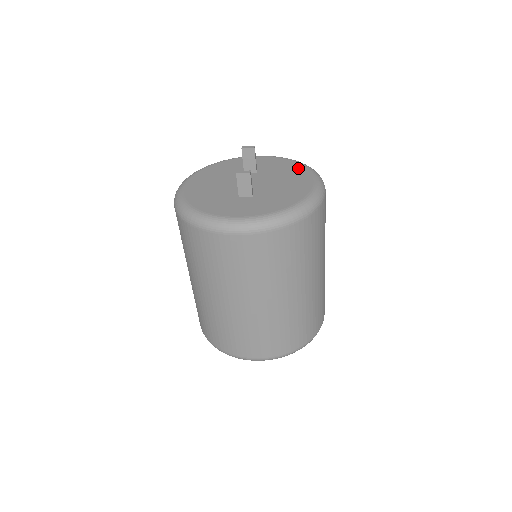
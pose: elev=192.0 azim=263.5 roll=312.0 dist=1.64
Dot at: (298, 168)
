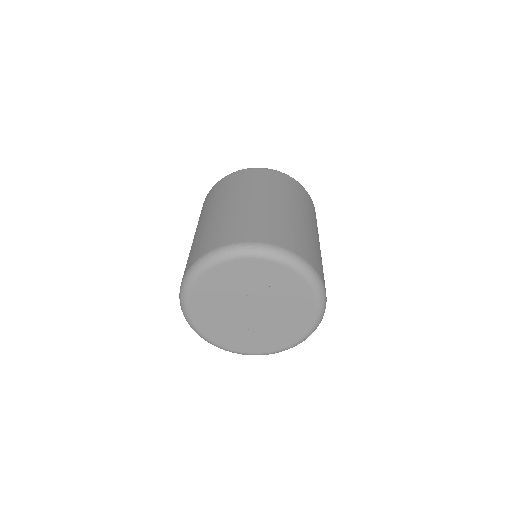
Dot at: occluded
